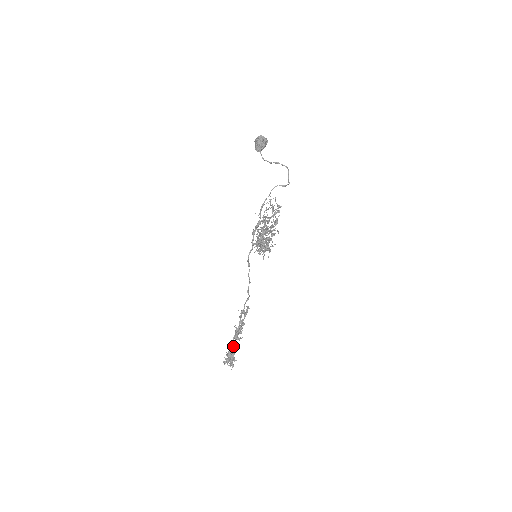
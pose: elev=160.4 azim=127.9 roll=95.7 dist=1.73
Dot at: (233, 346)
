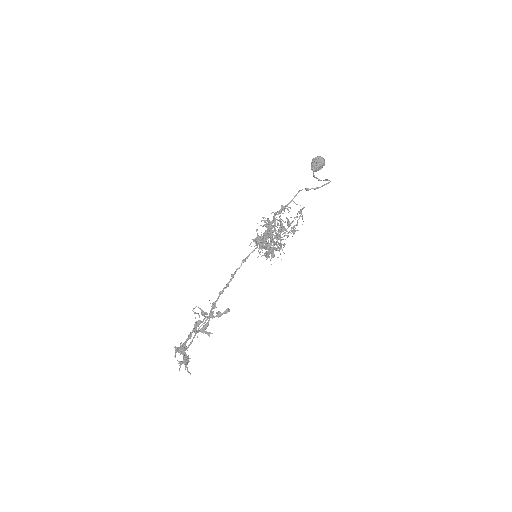
Dot at: (188, 338)
